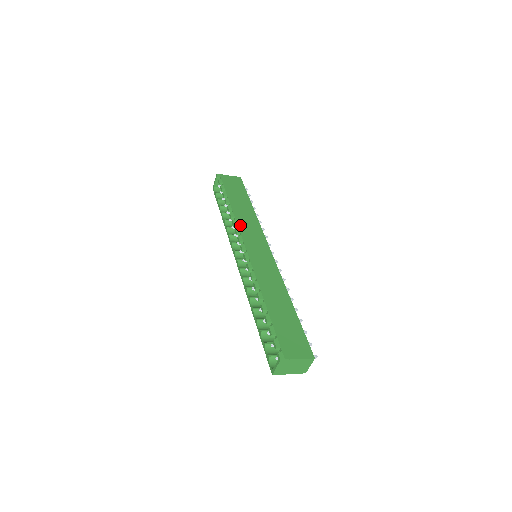
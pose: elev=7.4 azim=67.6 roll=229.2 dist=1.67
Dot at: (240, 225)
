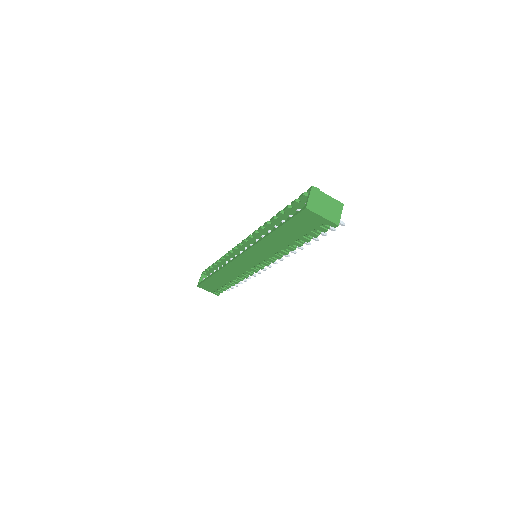
Dot at: occluded
